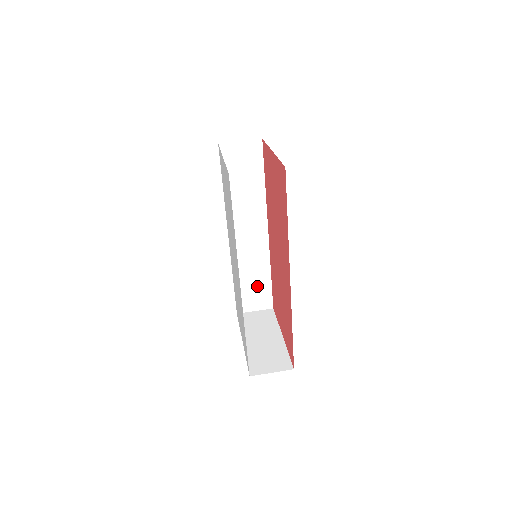
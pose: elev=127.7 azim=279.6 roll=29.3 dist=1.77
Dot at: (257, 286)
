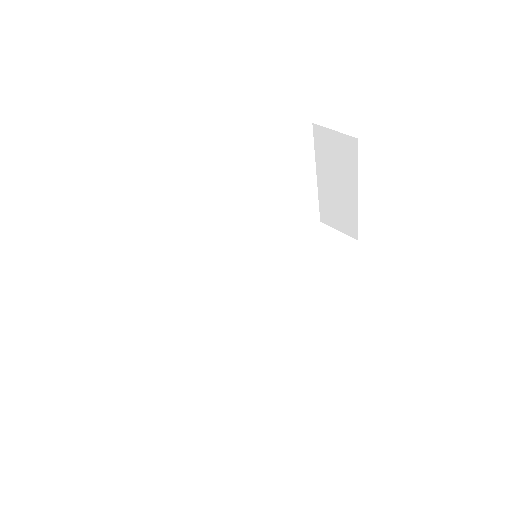
Dot at: (213, 355)
